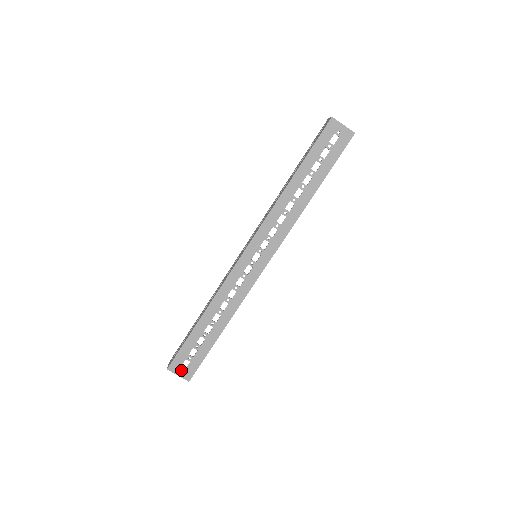
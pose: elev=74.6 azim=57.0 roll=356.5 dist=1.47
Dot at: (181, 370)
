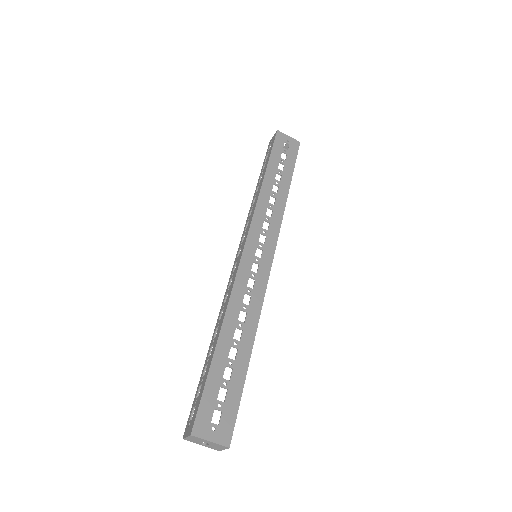
Dot at: (212, 430)
